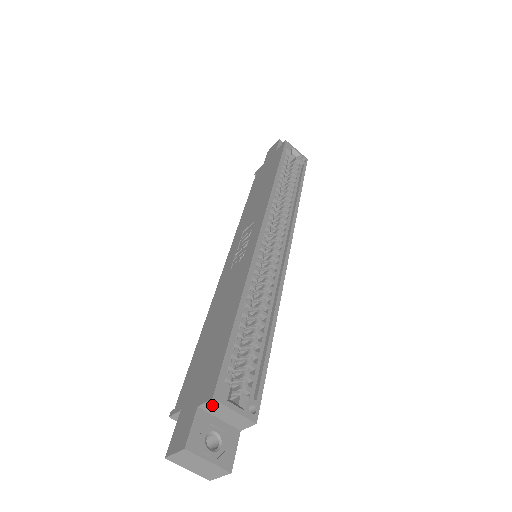
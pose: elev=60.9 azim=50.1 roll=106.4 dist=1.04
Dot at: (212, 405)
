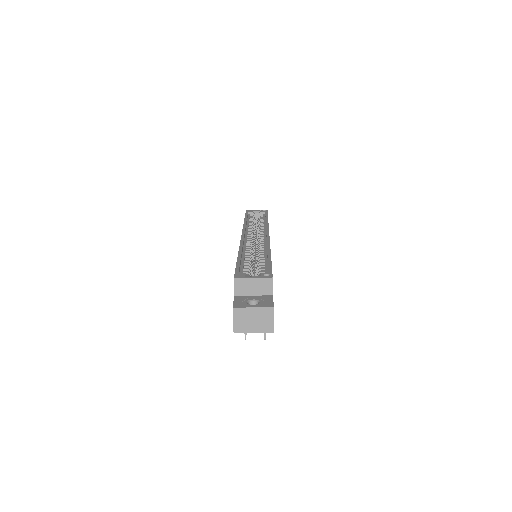
Dot at: (239, 286)
